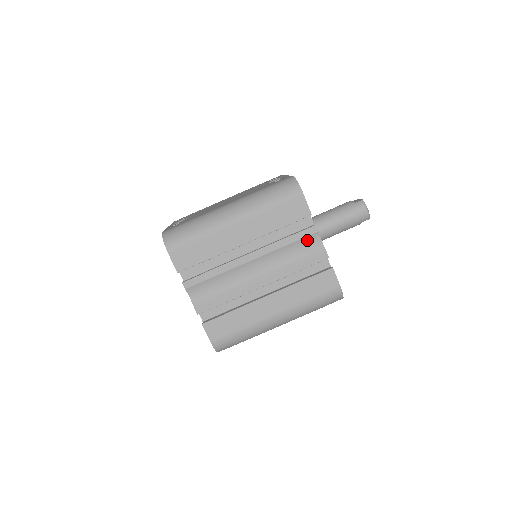
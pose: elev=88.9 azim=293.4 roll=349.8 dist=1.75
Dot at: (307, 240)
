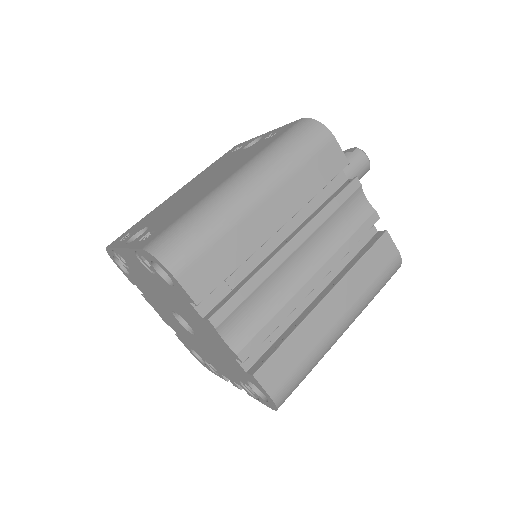
Dot at: (351, 201)
